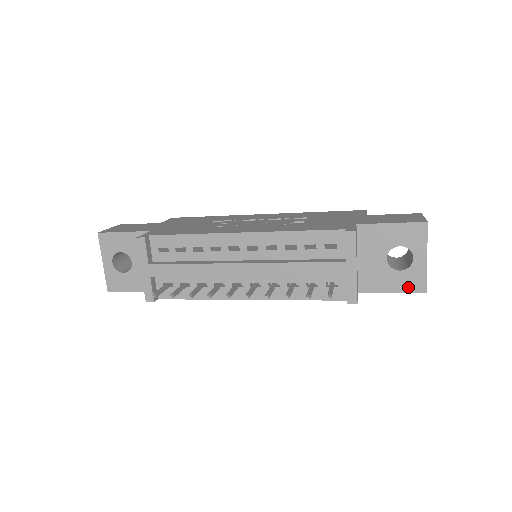
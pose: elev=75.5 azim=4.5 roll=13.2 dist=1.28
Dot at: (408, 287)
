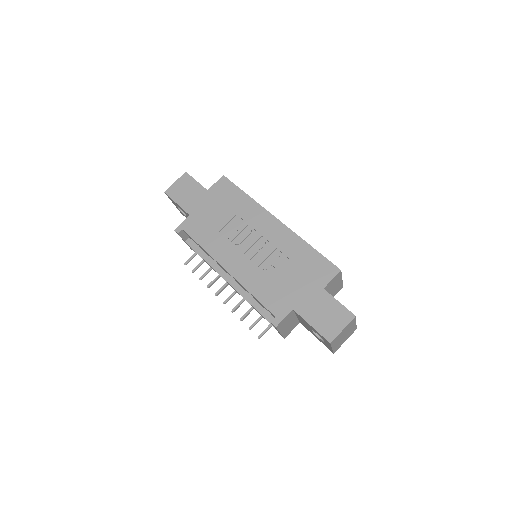
Dot at: (324, 344)
